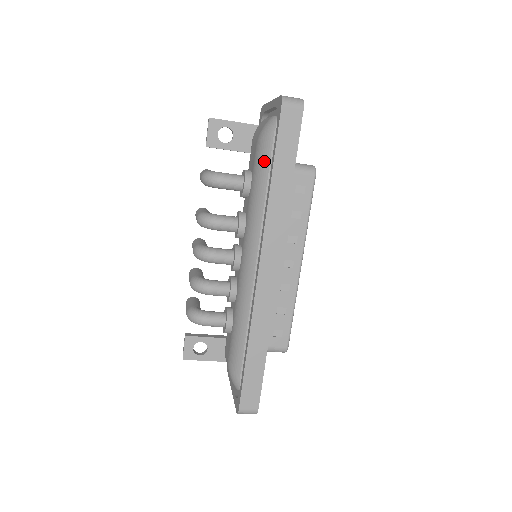
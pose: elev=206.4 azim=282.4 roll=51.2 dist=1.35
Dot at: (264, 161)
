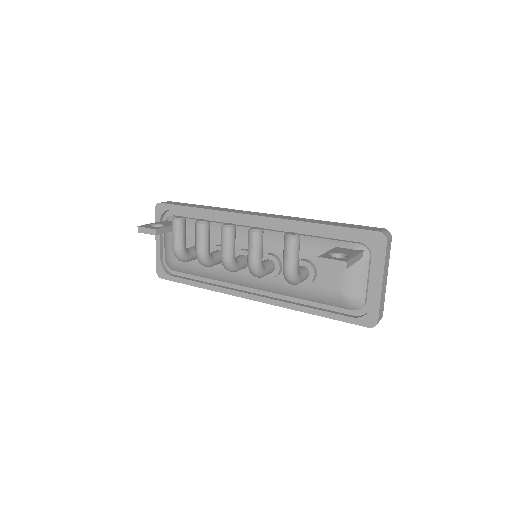
Dot at: (326, 302)
